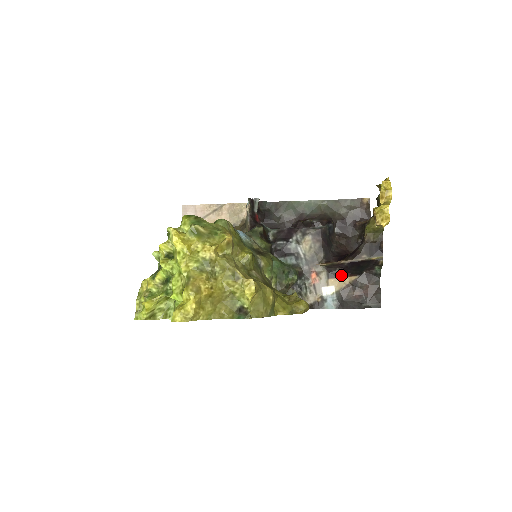
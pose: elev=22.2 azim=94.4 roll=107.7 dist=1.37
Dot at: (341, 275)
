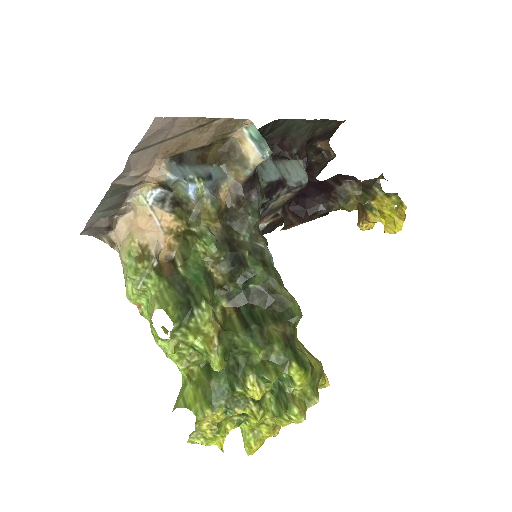
Dot at: occluded
